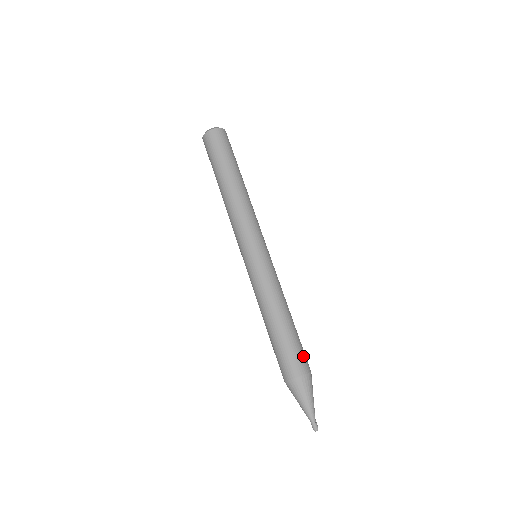
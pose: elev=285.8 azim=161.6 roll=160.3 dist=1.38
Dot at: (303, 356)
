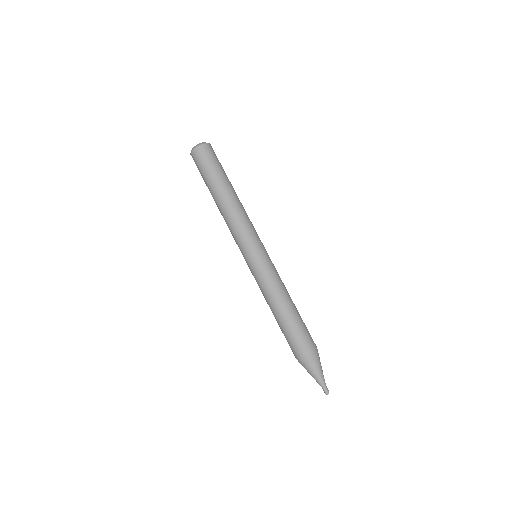
Dot at: (310, 335)
